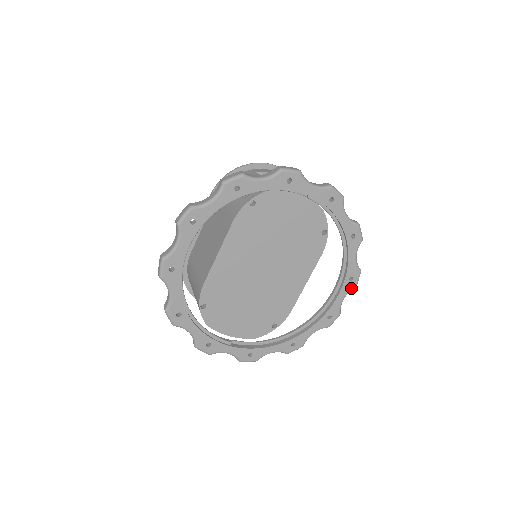
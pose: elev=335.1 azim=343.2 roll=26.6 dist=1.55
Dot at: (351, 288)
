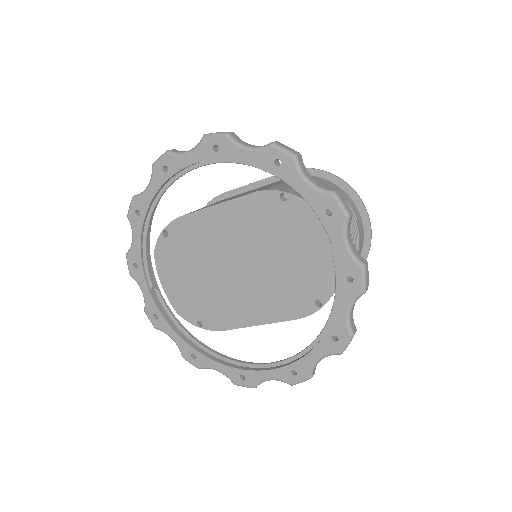
Dot at: (286, 380)
